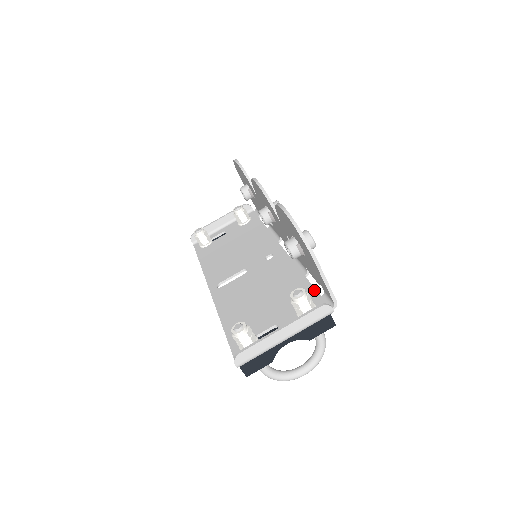
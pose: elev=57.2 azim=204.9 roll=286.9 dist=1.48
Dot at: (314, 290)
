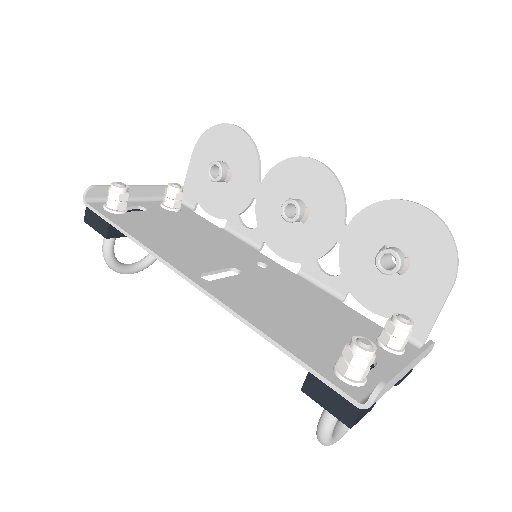
Dot at: (374, 323)
